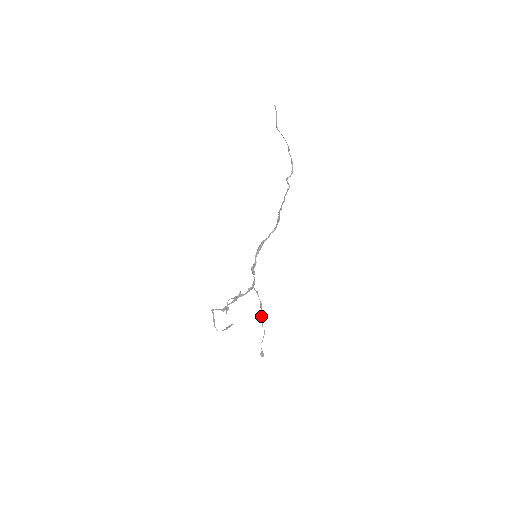
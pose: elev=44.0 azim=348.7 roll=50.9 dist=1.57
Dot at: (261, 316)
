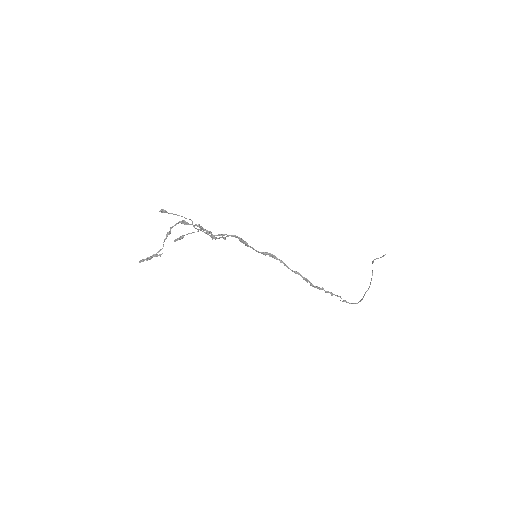
Dot at: occluded
